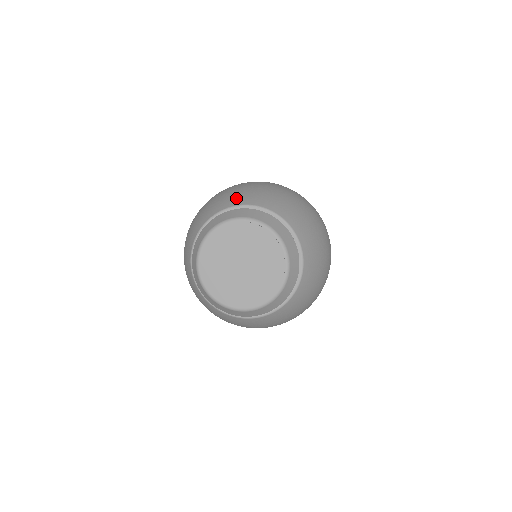
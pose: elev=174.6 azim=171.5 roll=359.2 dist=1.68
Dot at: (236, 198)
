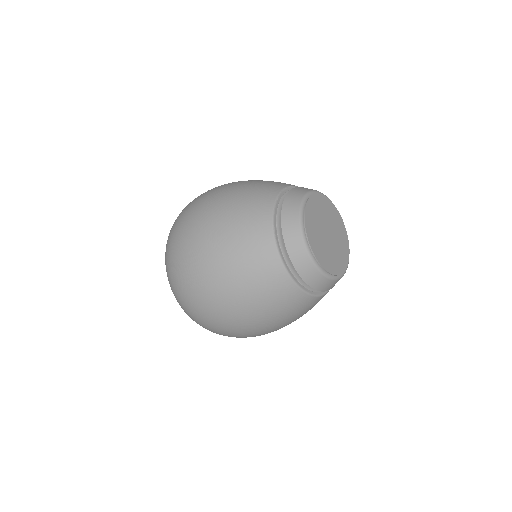
Dot at: occluded
